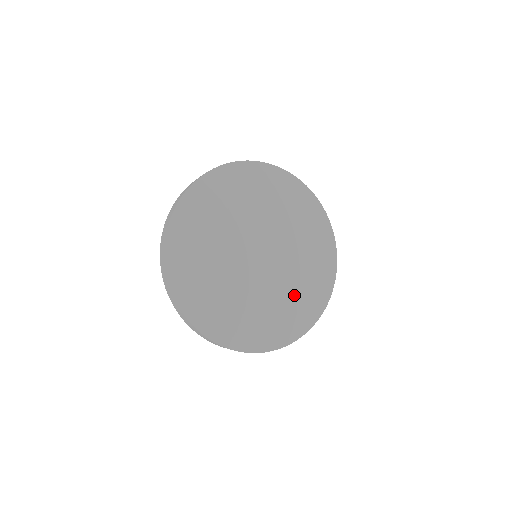
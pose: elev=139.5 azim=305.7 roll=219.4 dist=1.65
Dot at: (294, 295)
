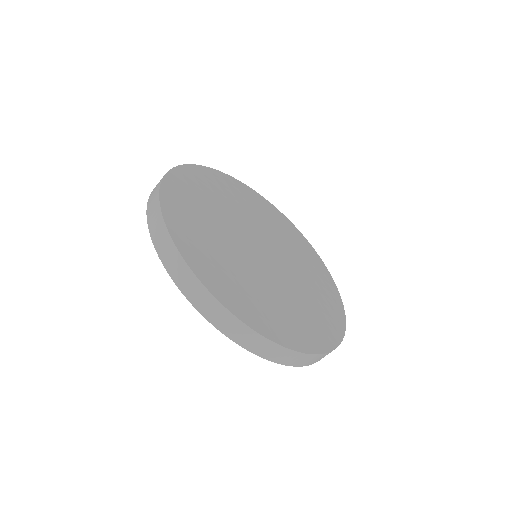
Dot at: (307, 303)
